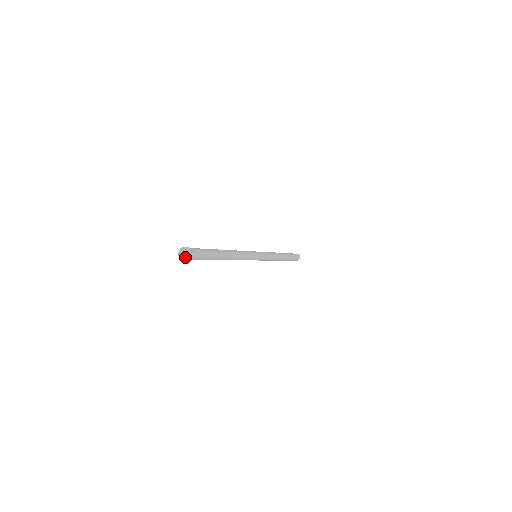
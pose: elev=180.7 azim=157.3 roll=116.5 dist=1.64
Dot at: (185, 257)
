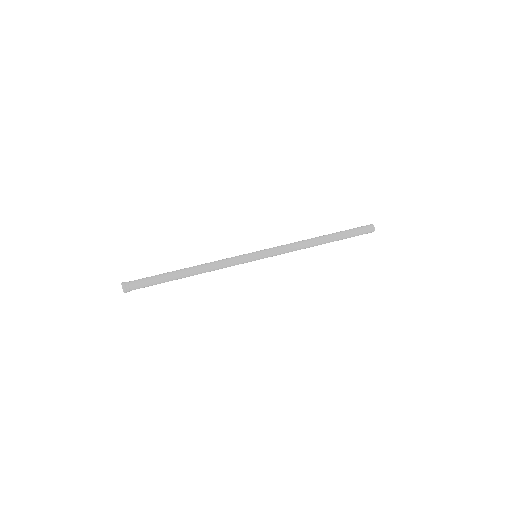
Dot at: occluded
